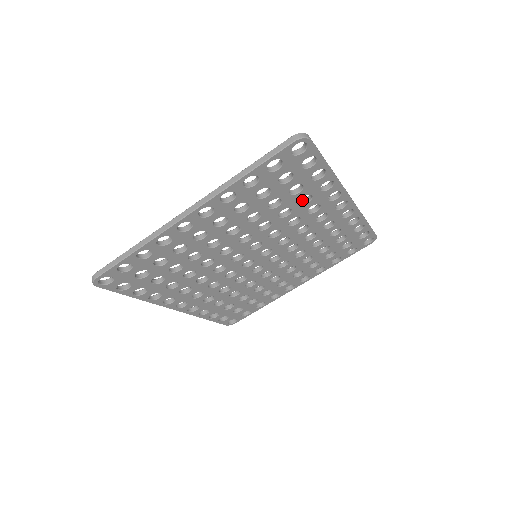
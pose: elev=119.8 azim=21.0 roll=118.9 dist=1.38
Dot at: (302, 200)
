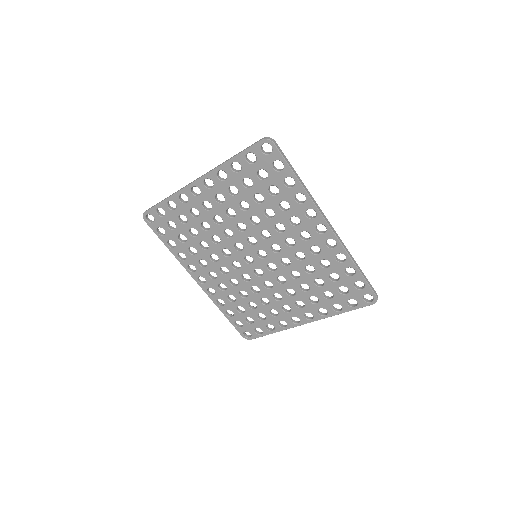
Dot at: (285, 209)
